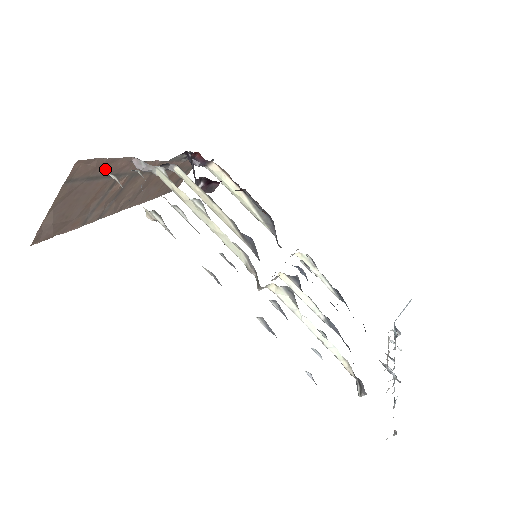
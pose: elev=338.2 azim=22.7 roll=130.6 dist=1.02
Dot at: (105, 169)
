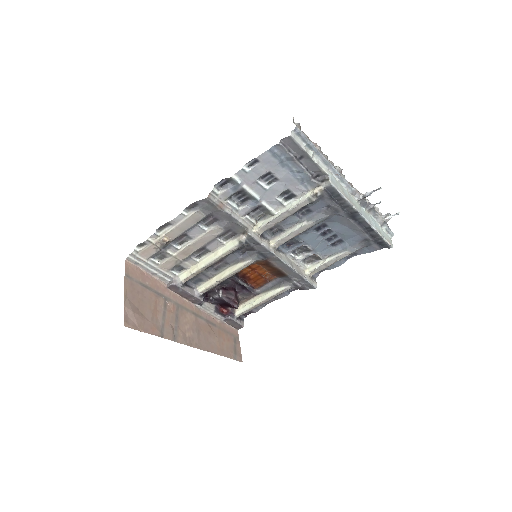
Dot at: (150, 283)
